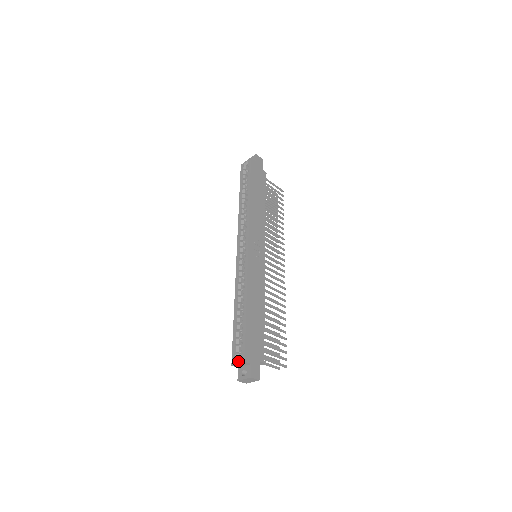
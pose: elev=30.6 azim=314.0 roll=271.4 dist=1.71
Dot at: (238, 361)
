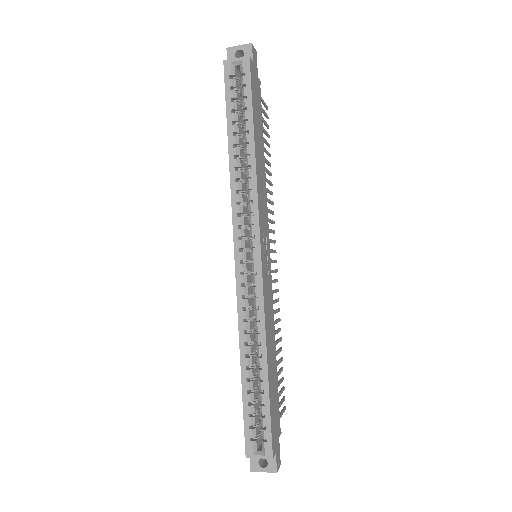
Dot at: (259, 454)
